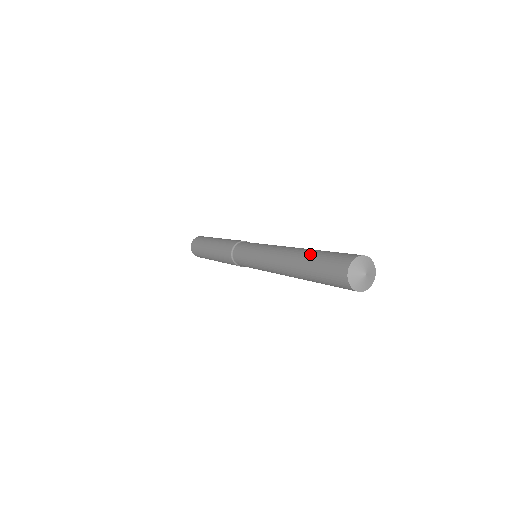
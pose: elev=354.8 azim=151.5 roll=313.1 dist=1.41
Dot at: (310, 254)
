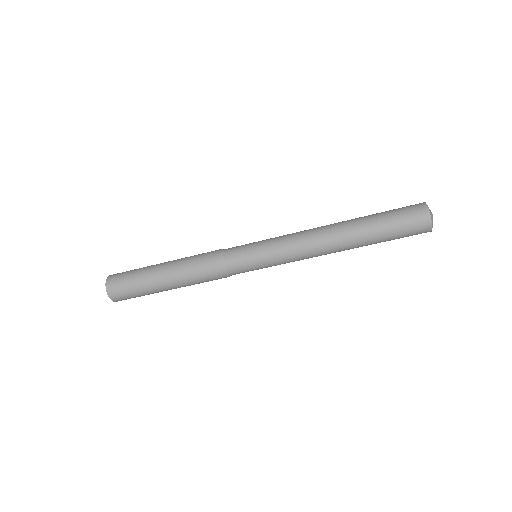
Dot at: (366, 216)
